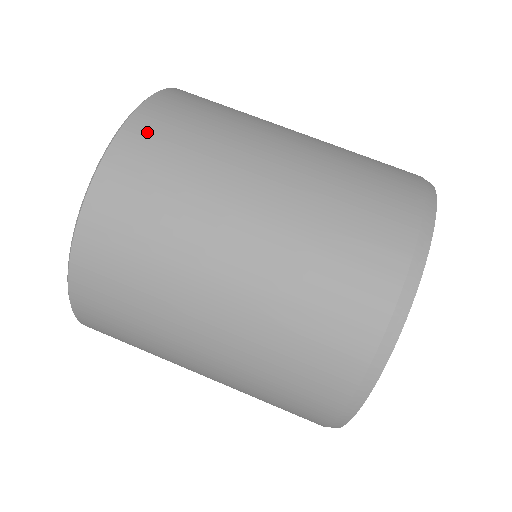
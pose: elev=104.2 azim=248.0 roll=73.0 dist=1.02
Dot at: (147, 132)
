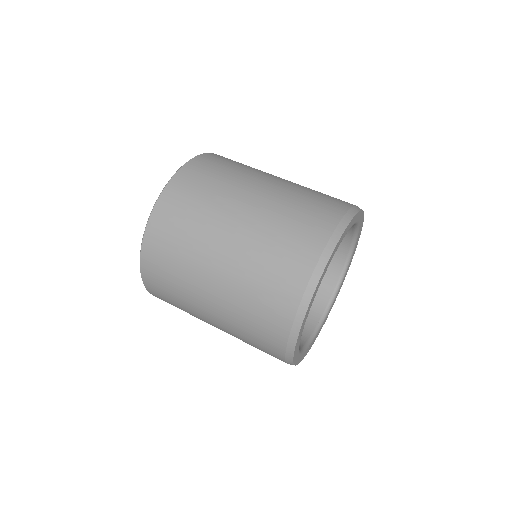
Dot at: (188, 177)
